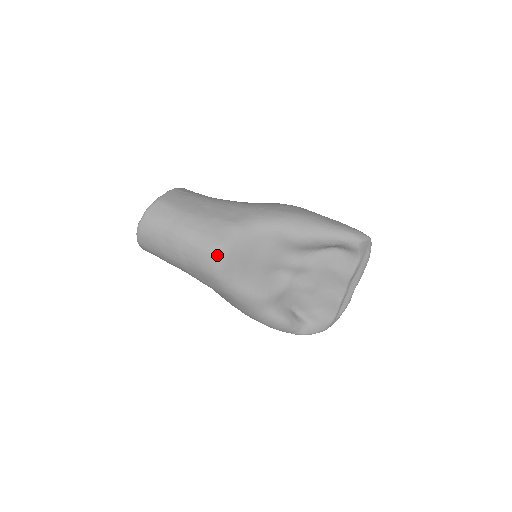
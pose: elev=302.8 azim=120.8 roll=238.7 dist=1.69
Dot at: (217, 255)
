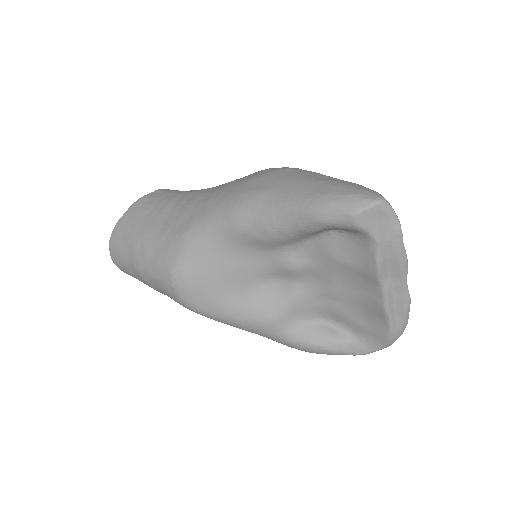
Dot at: (173, 285)
